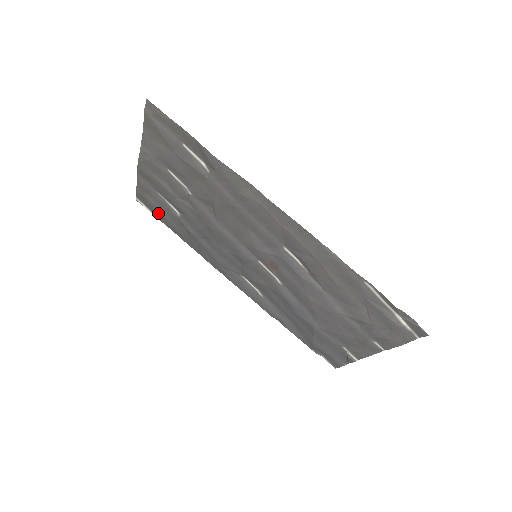
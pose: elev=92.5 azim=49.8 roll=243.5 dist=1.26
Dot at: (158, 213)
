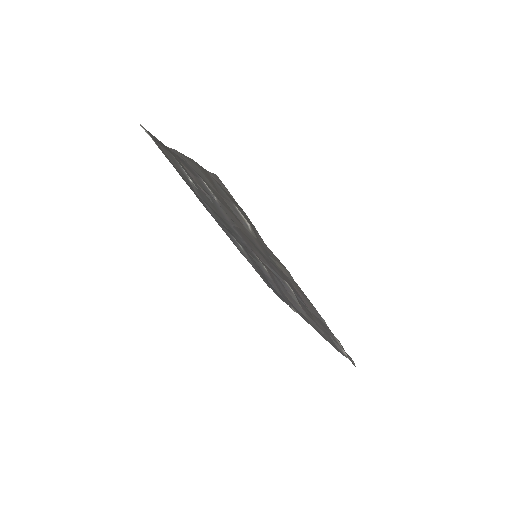
Dot at: (164, 153)
